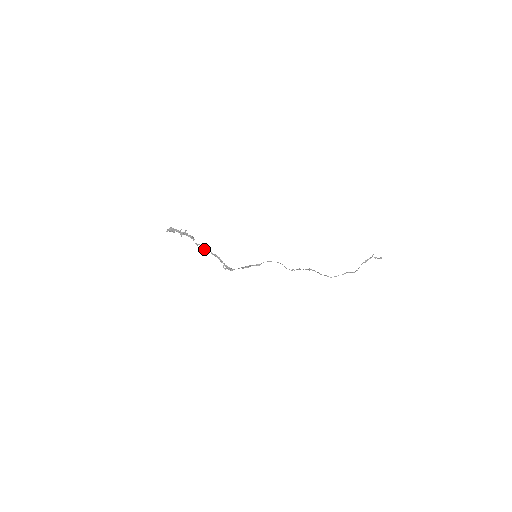
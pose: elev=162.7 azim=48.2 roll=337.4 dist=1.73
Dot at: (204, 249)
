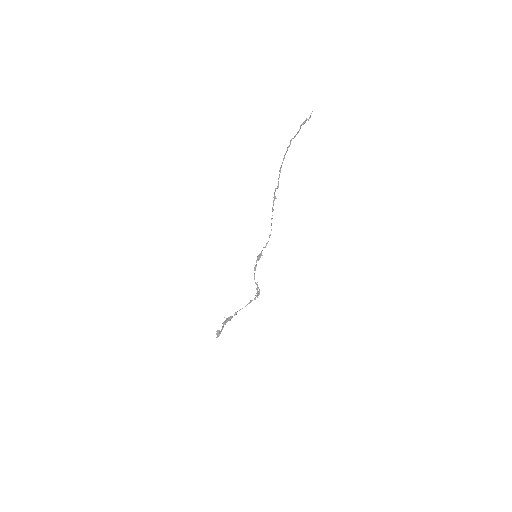
Dot at: occluded
